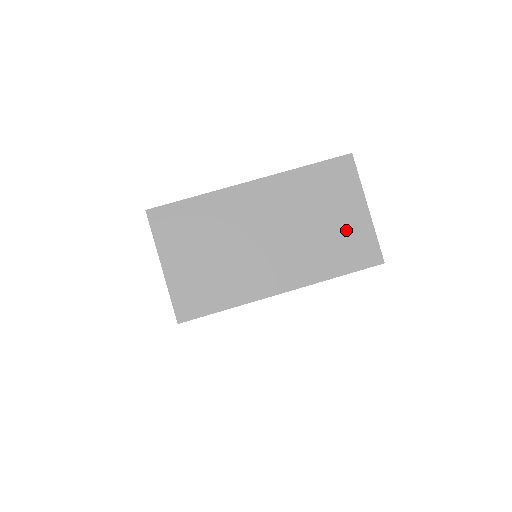
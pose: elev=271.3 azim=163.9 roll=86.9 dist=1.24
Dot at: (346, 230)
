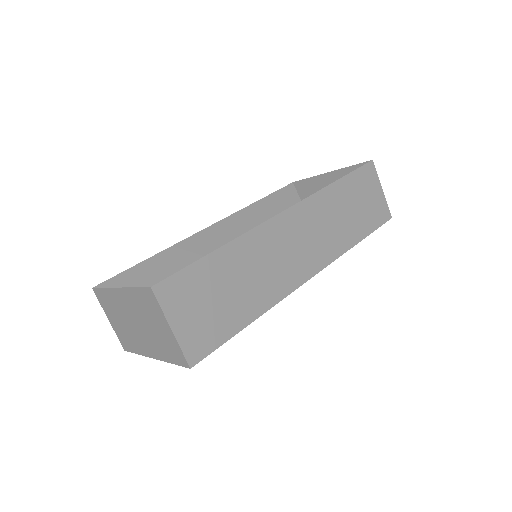
Dot at: (166, 338)
